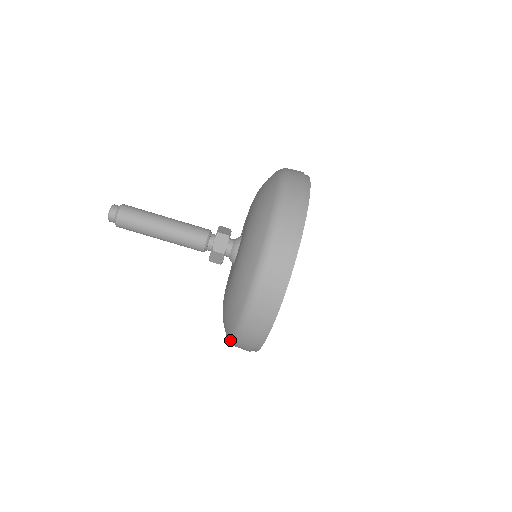
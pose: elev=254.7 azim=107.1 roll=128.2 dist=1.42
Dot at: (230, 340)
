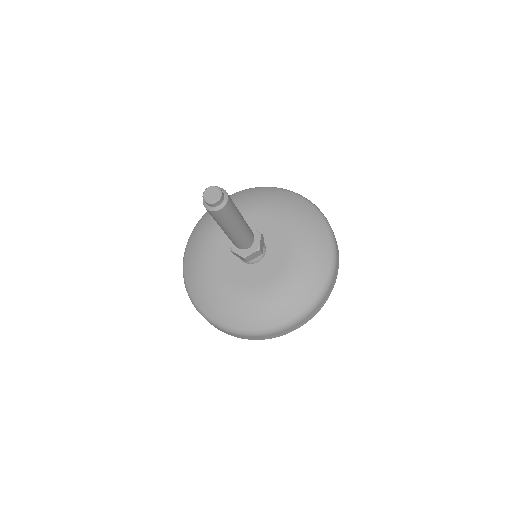
Dot at: (190, 237)
